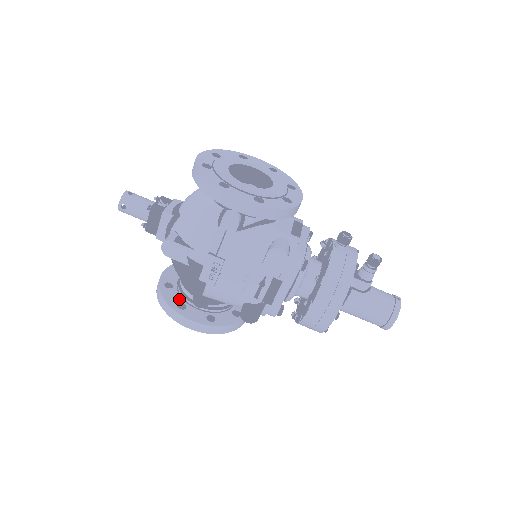
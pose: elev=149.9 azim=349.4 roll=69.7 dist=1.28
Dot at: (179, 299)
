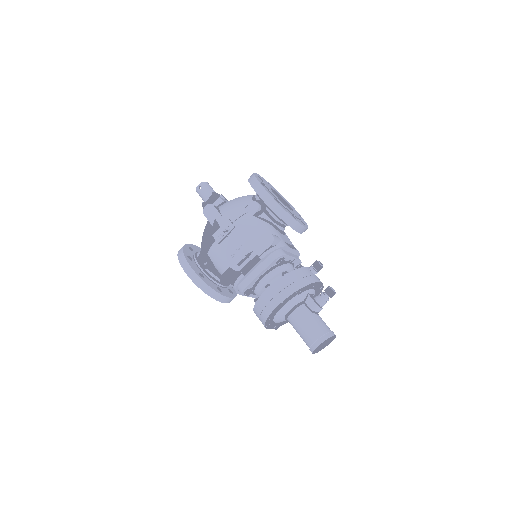
Dot at: (191, 256)
